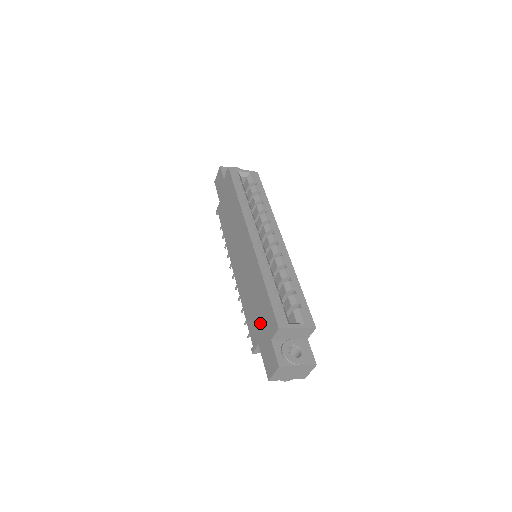
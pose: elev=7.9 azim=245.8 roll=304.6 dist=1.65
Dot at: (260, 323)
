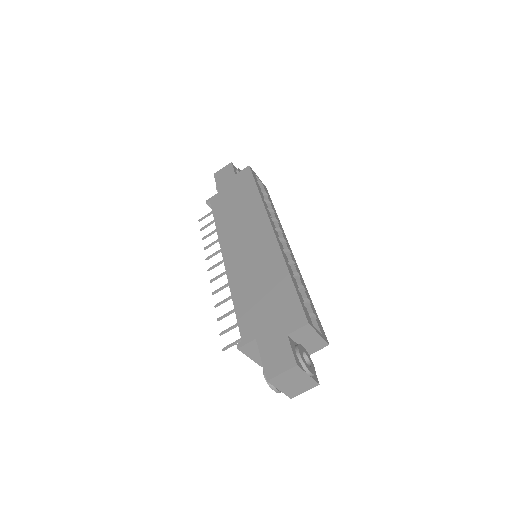
Dot at: (268, 316)
